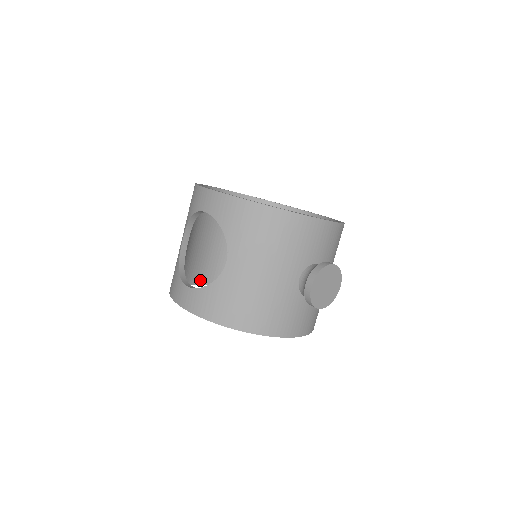
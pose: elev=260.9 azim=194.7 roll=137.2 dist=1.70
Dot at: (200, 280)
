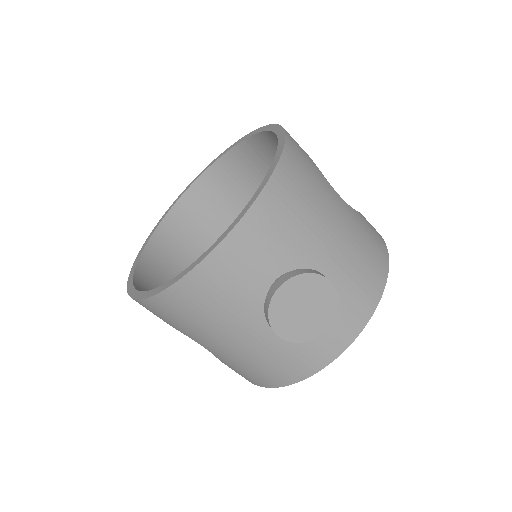
Dot at: occluded
